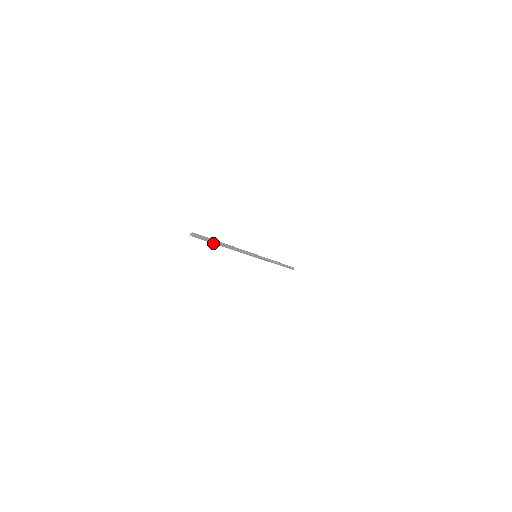
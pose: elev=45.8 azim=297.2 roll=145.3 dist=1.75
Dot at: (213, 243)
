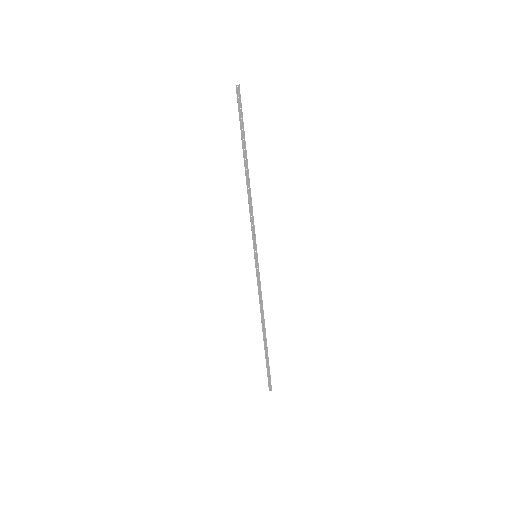
Dot at: (241, 139)
